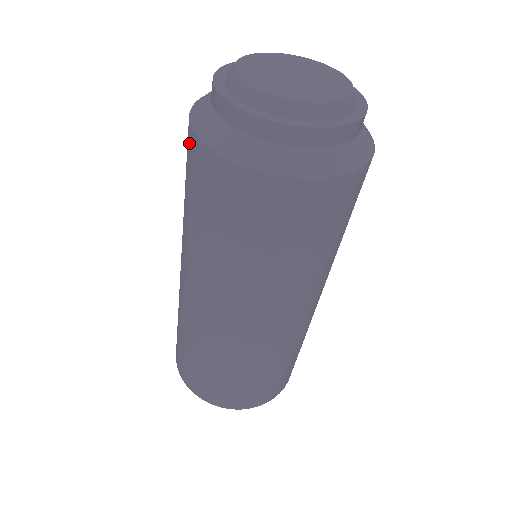
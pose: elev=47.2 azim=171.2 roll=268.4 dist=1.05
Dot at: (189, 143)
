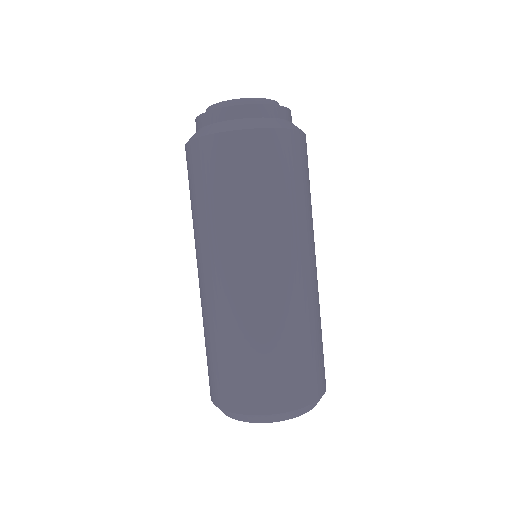
Dot at: occluded
